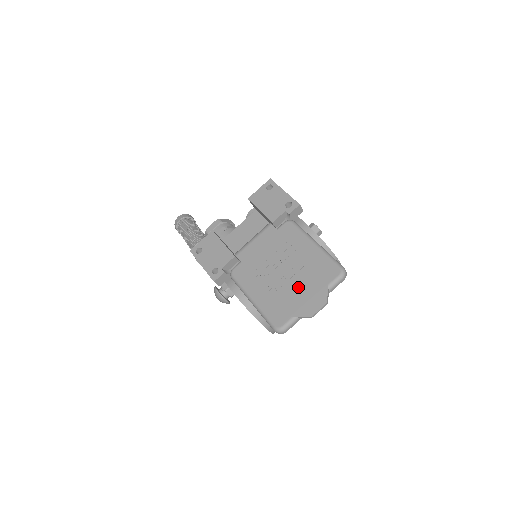
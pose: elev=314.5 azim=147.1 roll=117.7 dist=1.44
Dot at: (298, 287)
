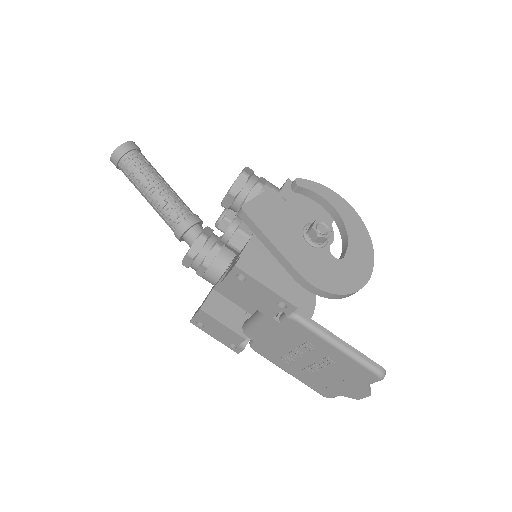
Dot at: (333, 378)
